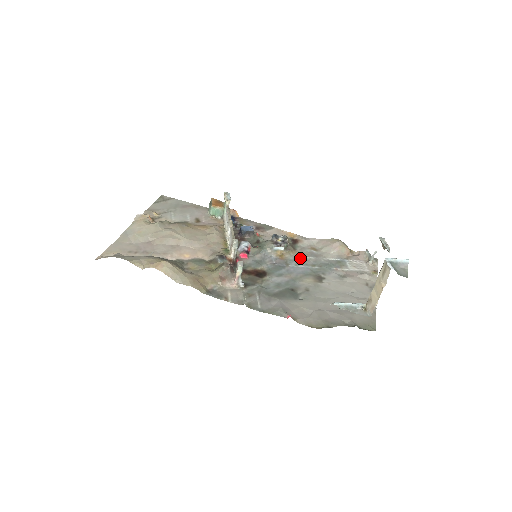
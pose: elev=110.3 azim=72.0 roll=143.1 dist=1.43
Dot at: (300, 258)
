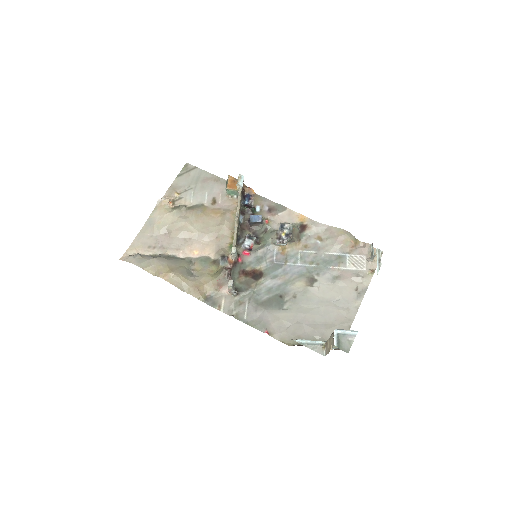
Dot at: (301, 253)
